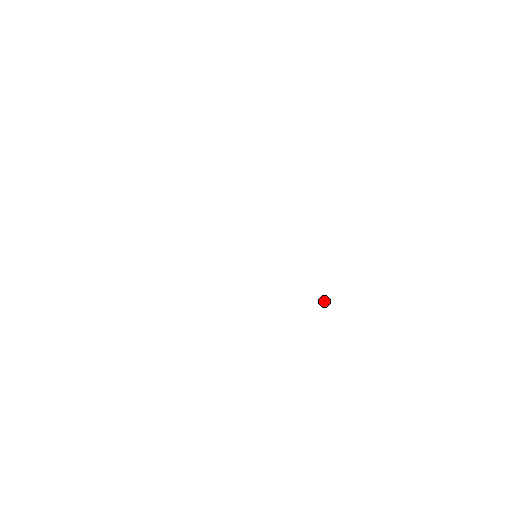
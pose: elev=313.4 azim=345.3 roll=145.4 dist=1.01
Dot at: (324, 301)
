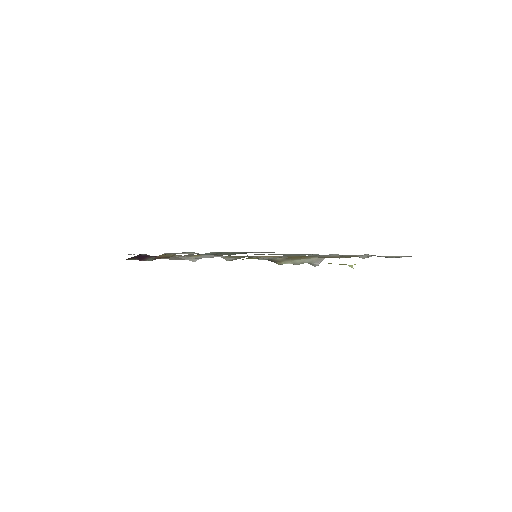
Dot at: (318, 265)
